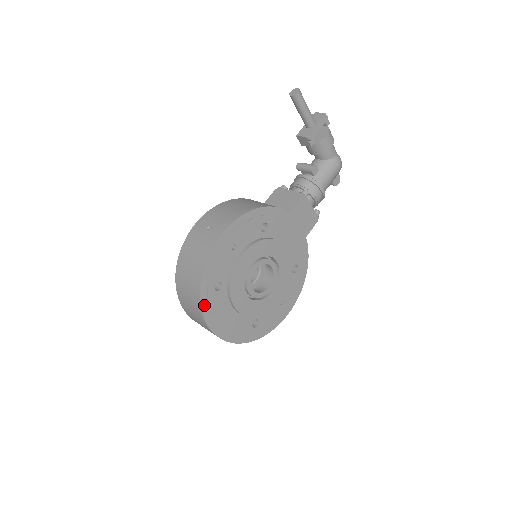
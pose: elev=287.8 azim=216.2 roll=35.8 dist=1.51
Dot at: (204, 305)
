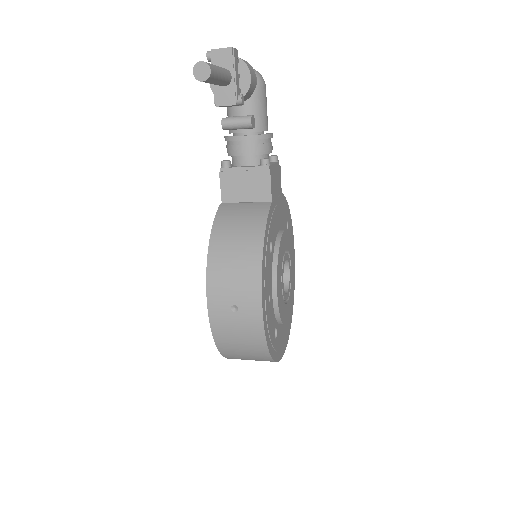
Dot at: (276, 357)
